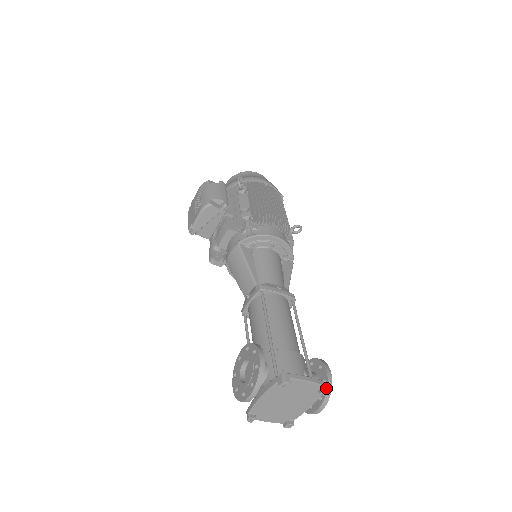
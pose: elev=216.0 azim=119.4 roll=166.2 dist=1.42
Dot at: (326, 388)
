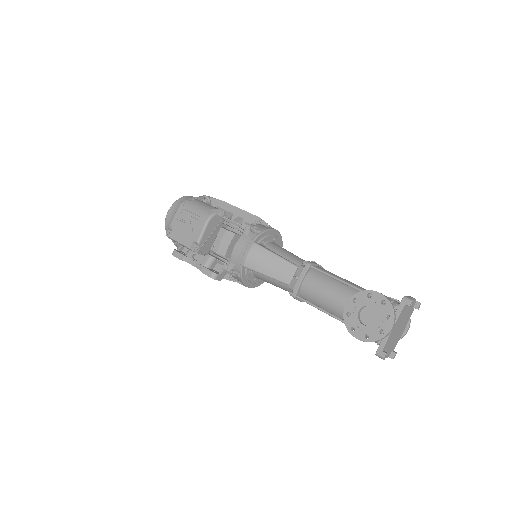
Dot at: (418, 302)
